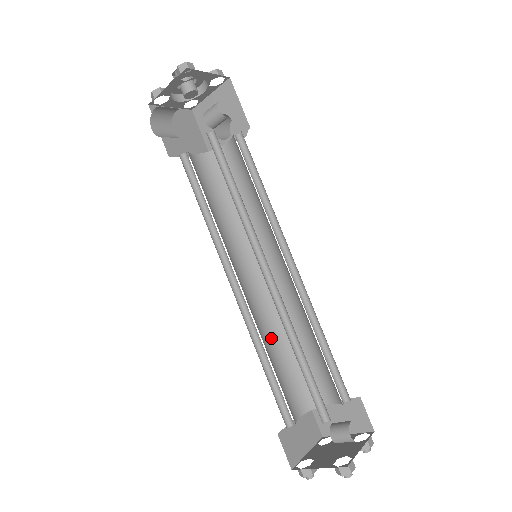
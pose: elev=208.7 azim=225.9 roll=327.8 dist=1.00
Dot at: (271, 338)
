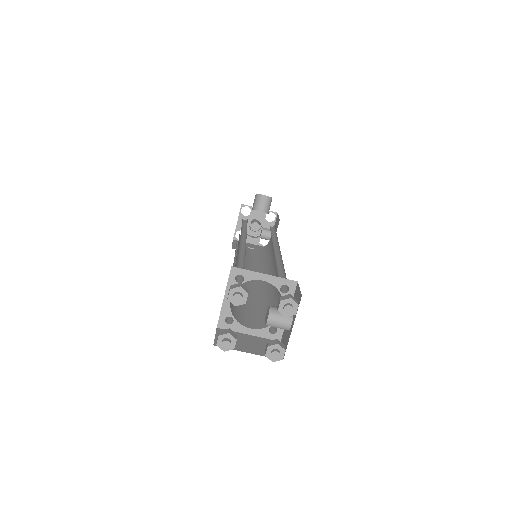
Dot at: occluded
